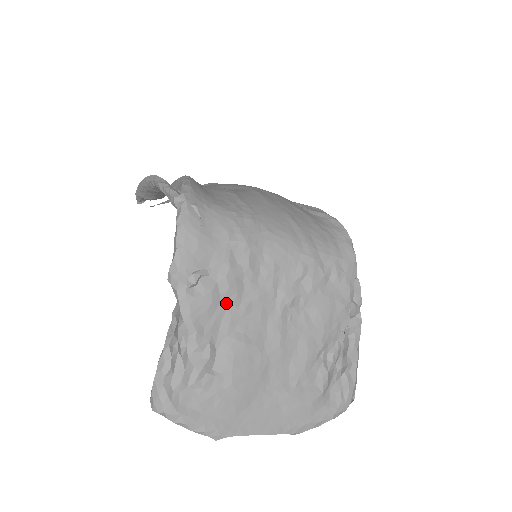
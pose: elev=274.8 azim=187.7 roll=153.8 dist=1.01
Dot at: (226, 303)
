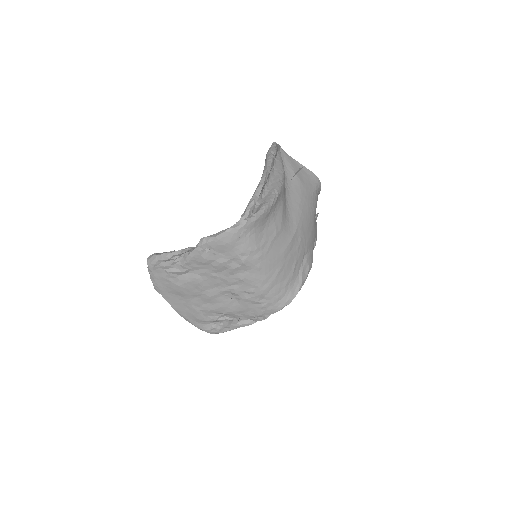
Dot at: (210, 267)
